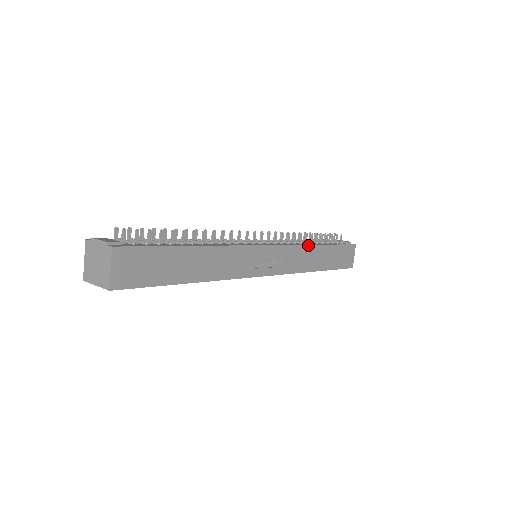
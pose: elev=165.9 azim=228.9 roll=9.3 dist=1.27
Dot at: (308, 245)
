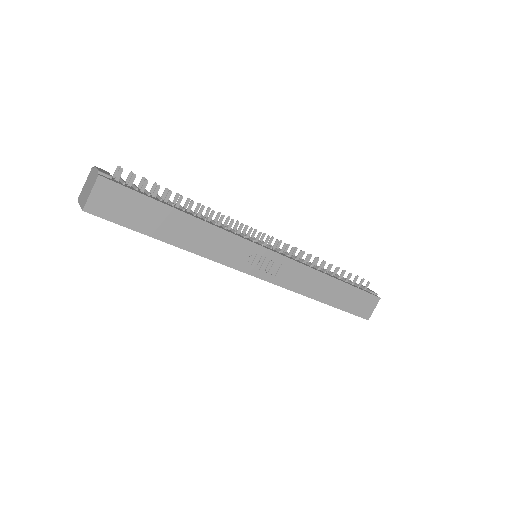
Dot at: (317, 270)
